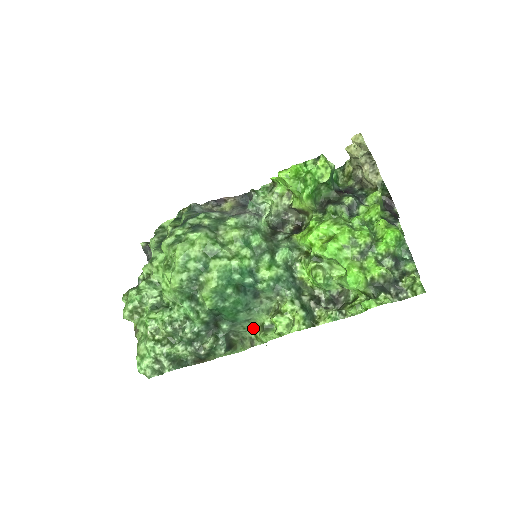
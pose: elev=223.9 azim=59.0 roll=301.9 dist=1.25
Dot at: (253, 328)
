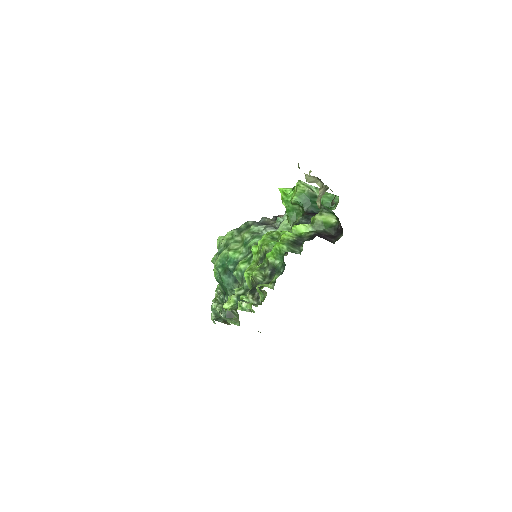
Dot at: occluded
